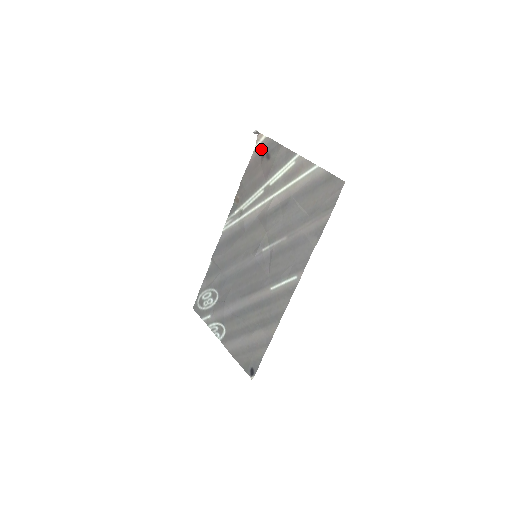
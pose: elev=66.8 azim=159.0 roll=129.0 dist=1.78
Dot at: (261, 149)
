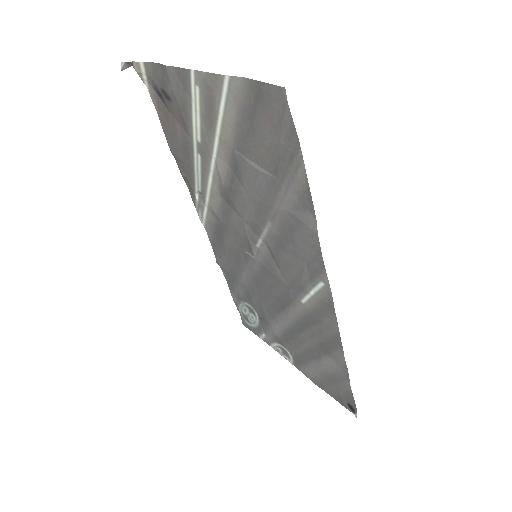
Dot at: (153, 87)
